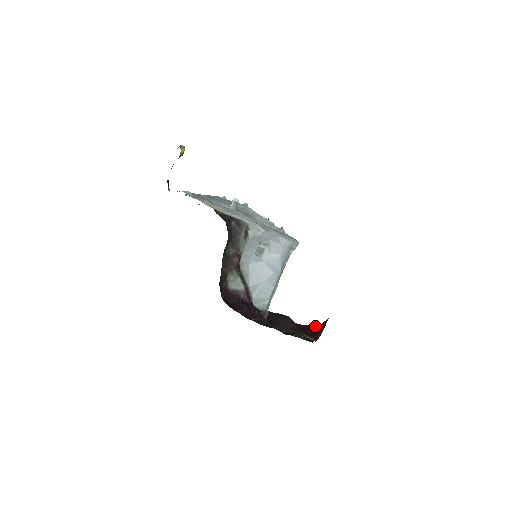
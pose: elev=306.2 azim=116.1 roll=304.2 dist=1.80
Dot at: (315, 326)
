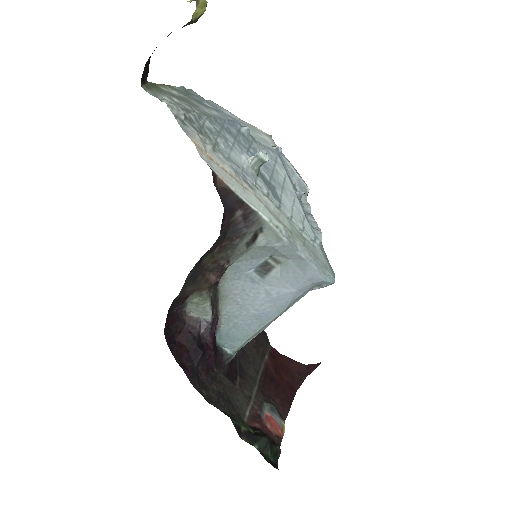
Dot at: (296, 365)
